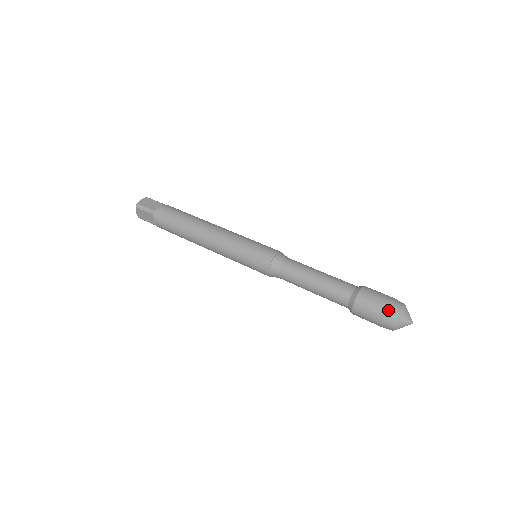
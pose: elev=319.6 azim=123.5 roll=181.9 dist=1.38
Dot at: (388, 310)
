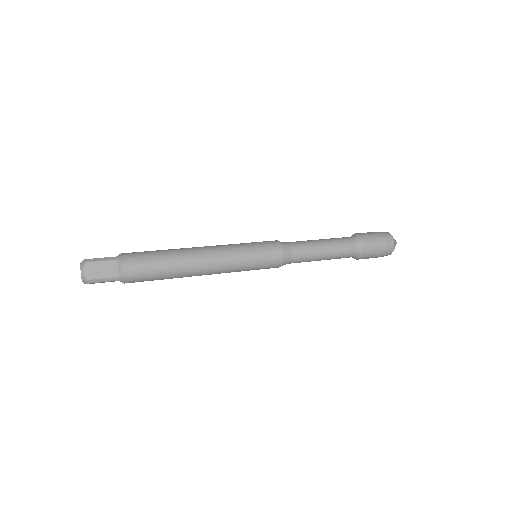
Dot at: (383, 233)
